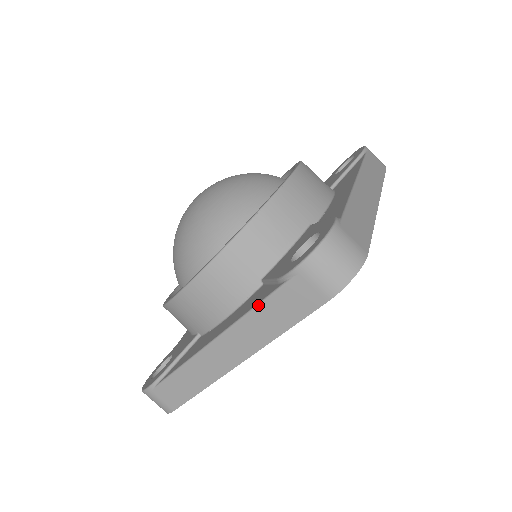
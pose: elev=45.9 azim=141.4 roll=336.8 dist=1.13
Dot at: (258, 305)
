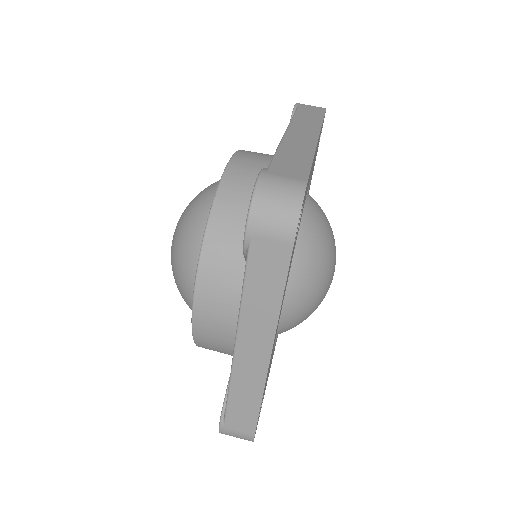
Dot at: (243, 288)
